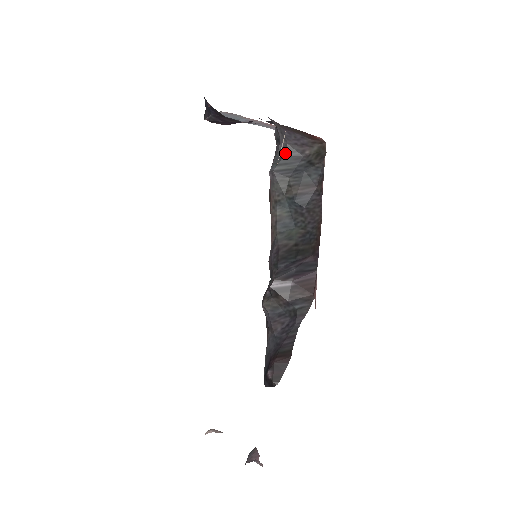
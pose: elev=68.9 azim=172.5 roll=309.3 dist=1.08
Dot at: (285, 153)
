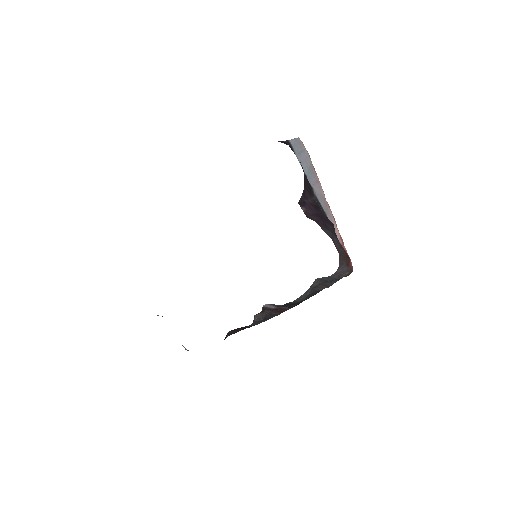
Dot at: (331, 275)
